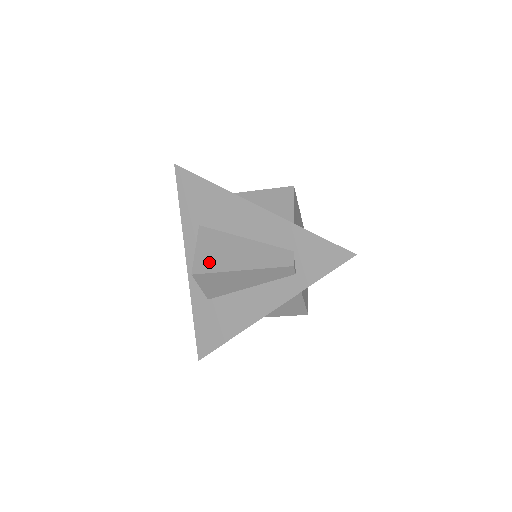
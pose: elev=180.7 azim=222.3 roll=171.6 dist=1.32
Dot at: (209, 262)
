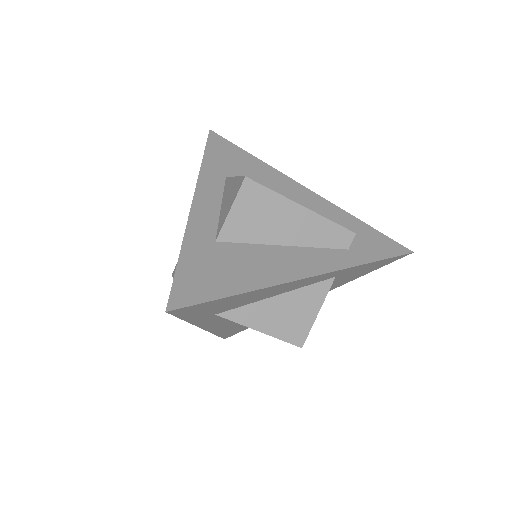
Dot at: occluded
